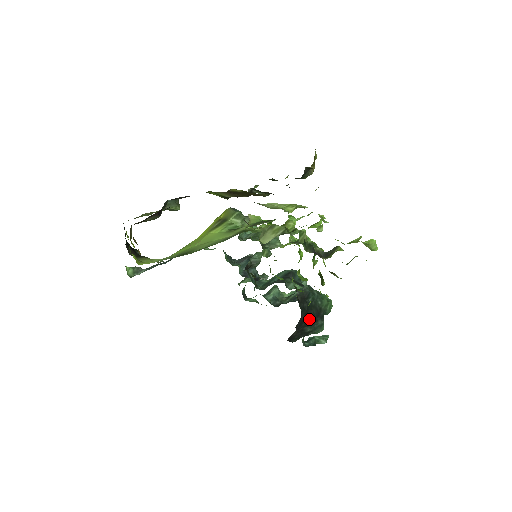
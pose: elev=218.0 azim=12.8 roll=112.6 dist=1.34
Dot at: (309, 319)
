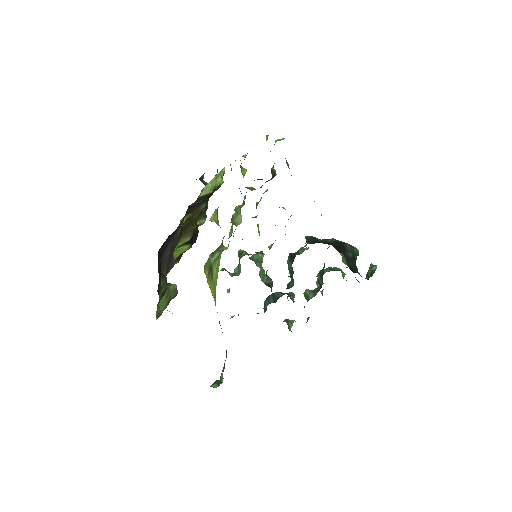
Dot at: (338, 247)
